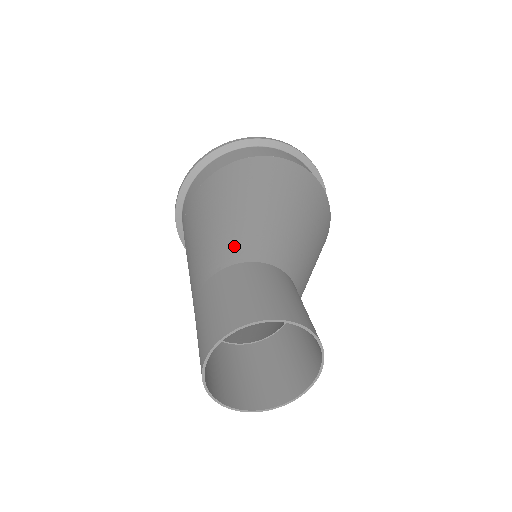
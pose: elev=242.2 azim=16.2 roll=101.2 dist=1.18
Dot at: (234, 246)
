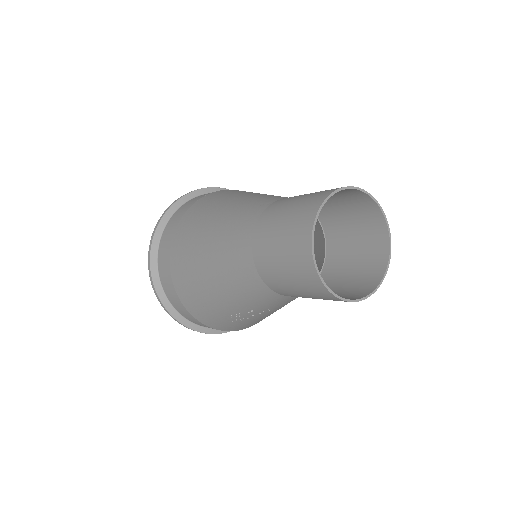
Dot at: (270, 197)
